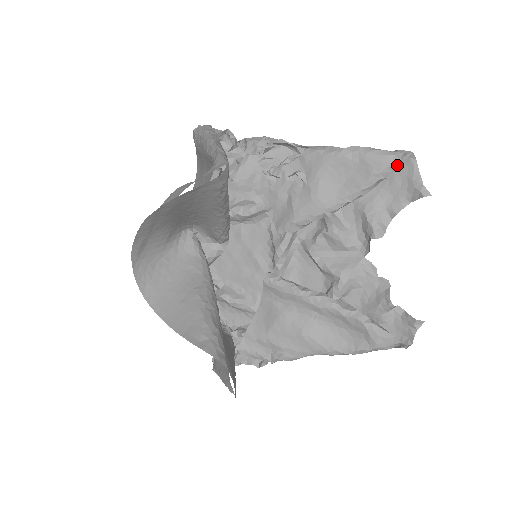
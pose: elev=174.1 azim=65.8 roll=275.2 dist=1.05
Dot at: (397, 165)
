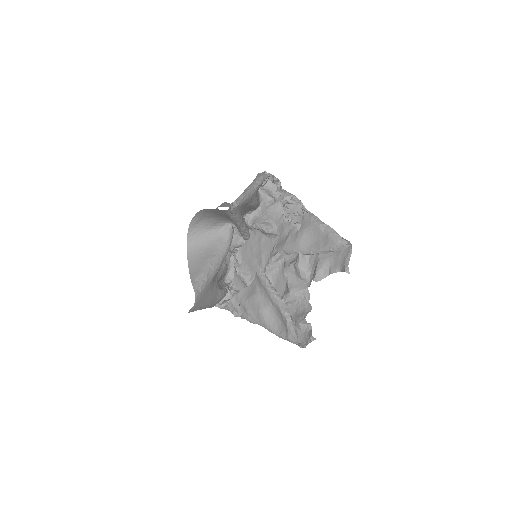
Dot at: (341, 248)
